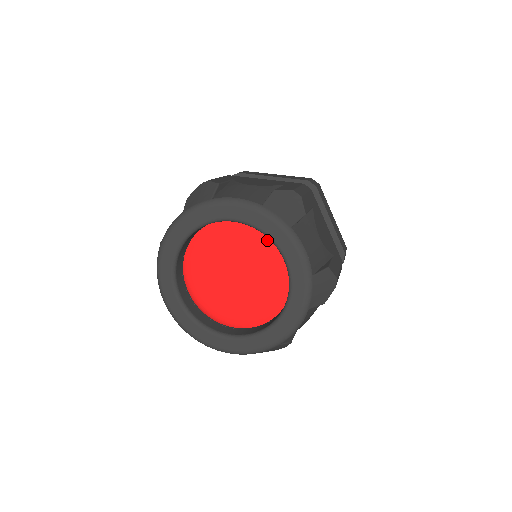
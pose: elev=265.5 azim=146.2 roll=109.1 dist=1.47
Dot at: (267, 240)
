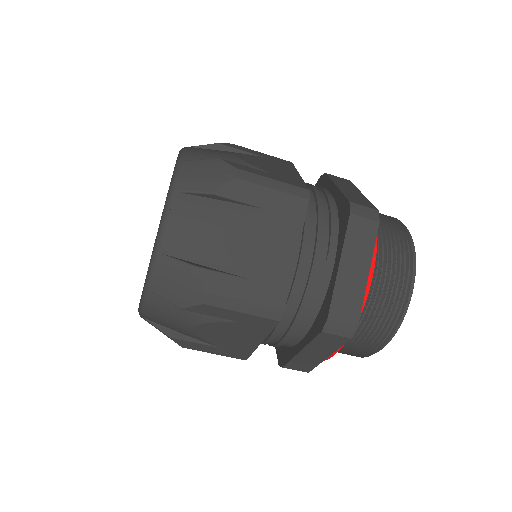
Dot at: occluded
